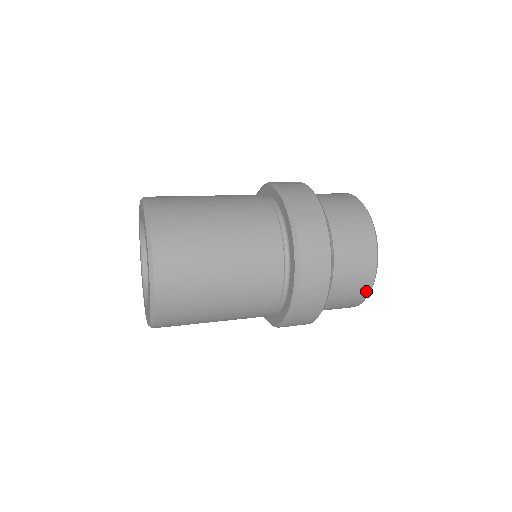
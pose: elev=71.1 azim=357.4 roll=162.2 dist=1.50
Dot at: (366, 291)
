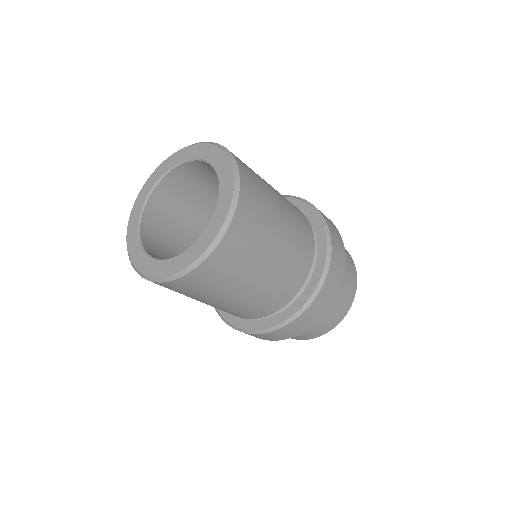
Dot at: occluded
